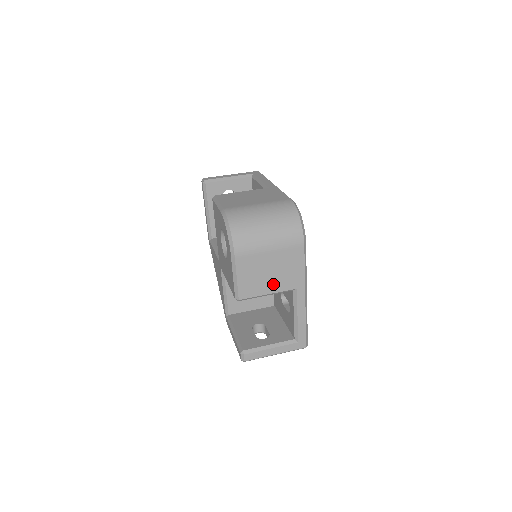
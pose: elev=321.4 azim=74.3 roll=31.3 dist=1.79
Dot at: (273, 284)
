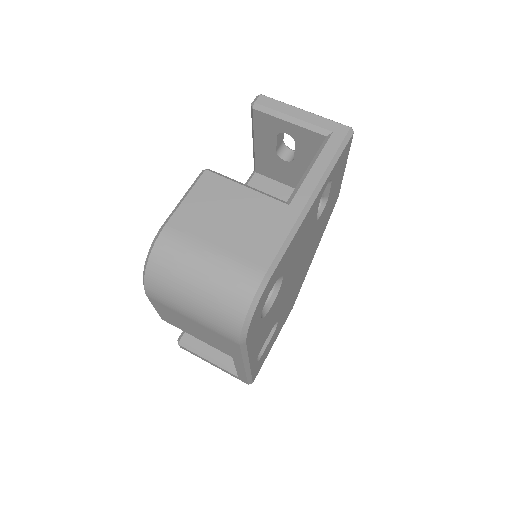
Dot at: (201, 337)
